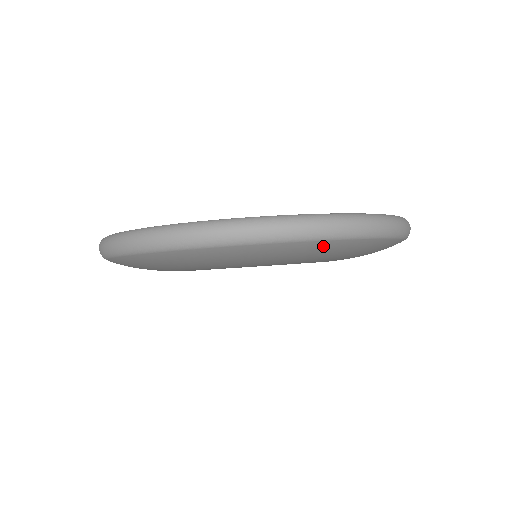
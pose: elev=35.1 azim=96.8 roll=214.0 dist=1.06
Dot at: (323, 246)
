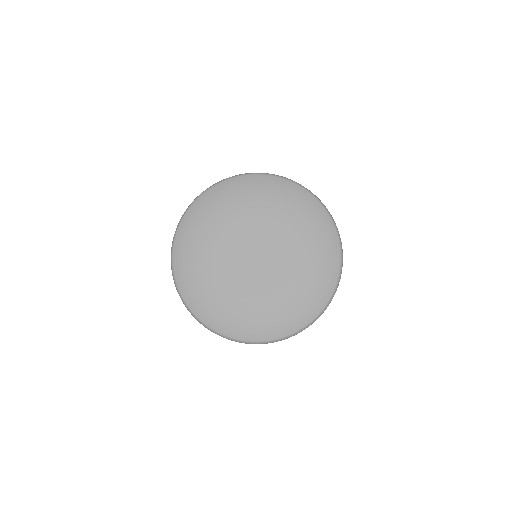
Dot at: (282, 183)
